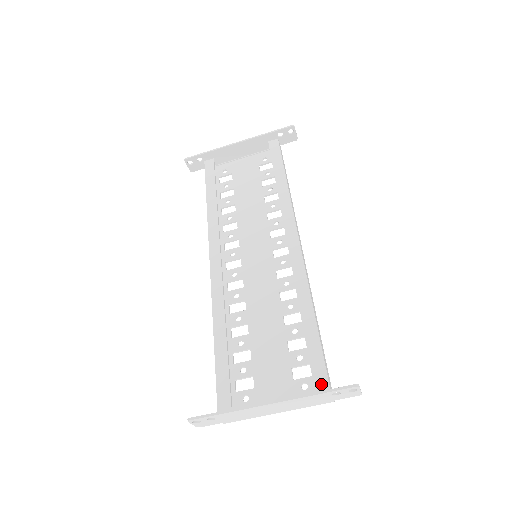
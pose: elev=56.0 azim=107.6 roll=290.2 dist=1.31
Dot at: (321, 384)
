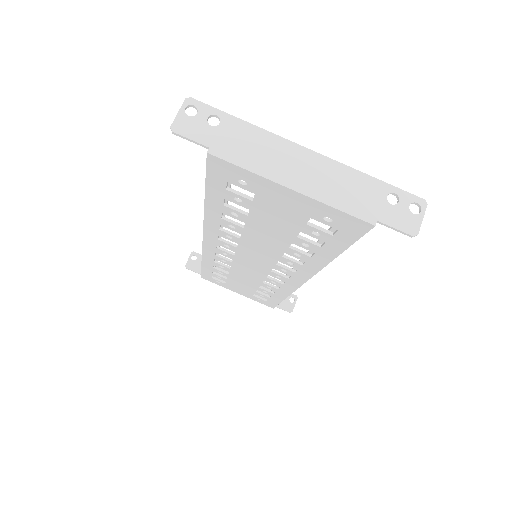
Dot at: occluded
